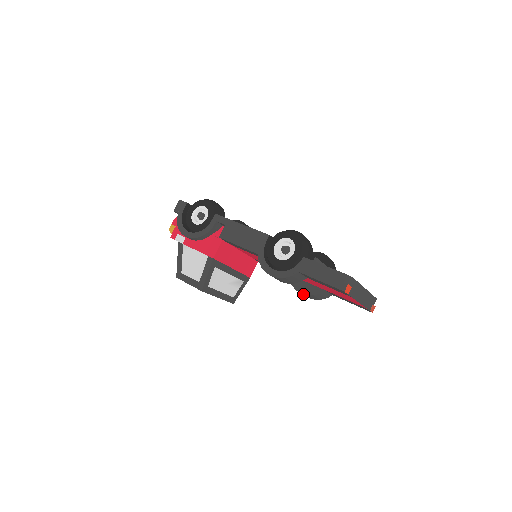
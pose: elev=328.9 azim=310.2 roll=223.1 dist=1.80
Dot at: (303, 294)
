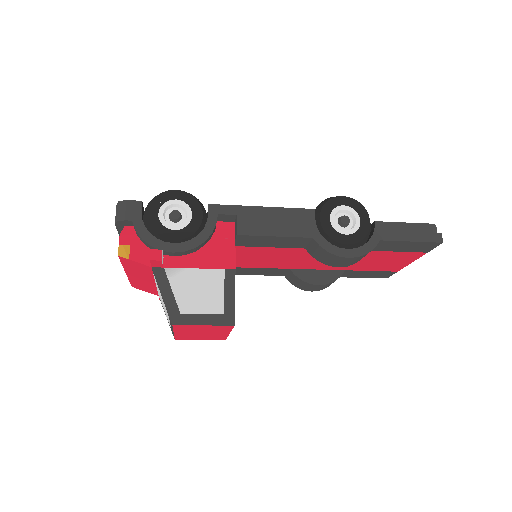
Dot at: (320, 285)
